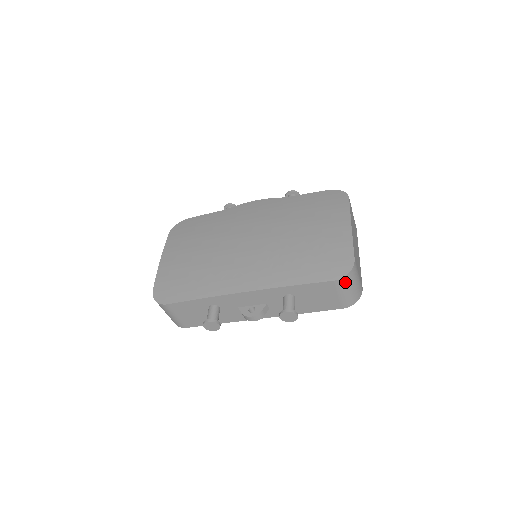
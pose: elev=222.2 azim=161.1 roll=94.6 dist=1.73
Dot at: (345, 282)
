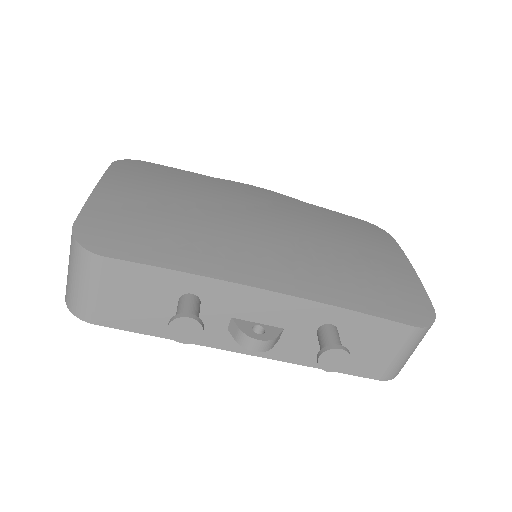
Dot at: (420, 336)
